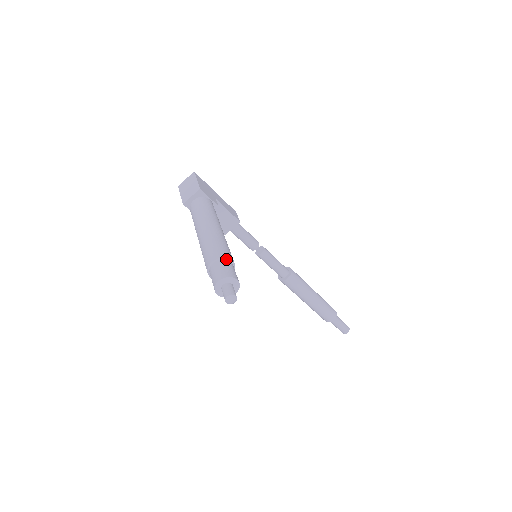
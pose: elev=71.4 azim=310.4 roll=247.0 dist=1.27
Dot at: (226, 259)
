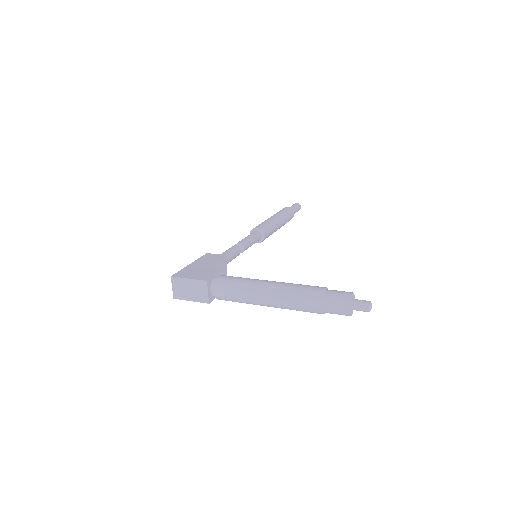
Dot at: (323, 293)
